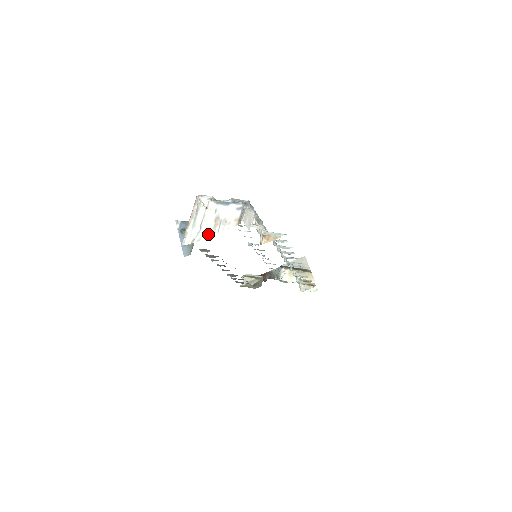
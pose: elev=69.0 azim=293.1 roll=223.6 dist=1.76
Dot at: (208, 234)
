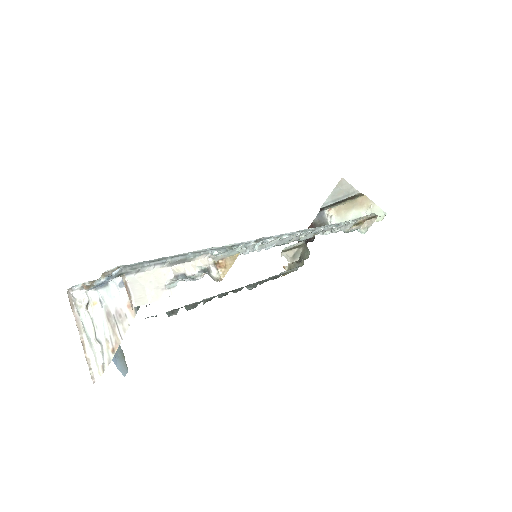
Dot at: (113, 347)
